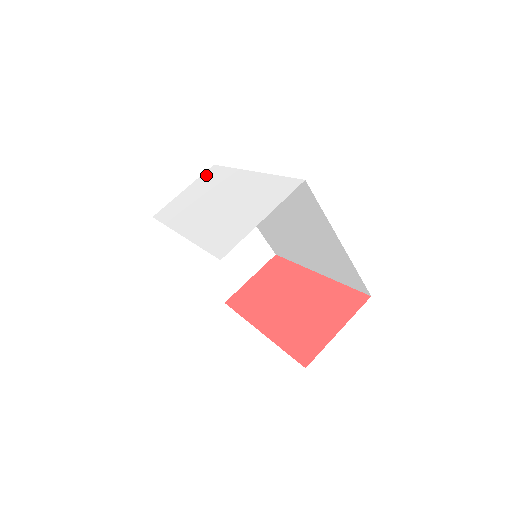
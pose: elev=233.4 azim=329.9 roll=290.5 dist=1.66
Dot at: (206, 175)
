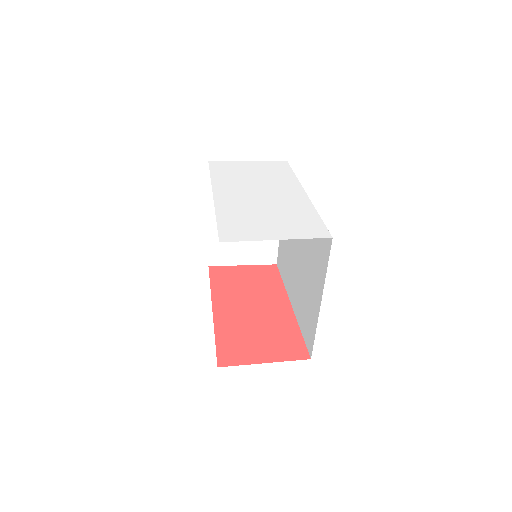
Dot at: (274, 164)
